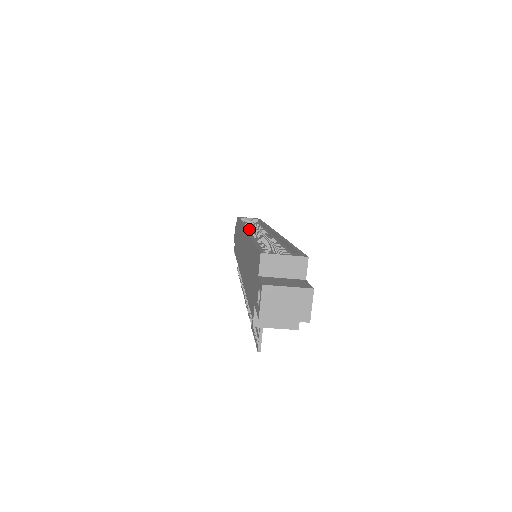
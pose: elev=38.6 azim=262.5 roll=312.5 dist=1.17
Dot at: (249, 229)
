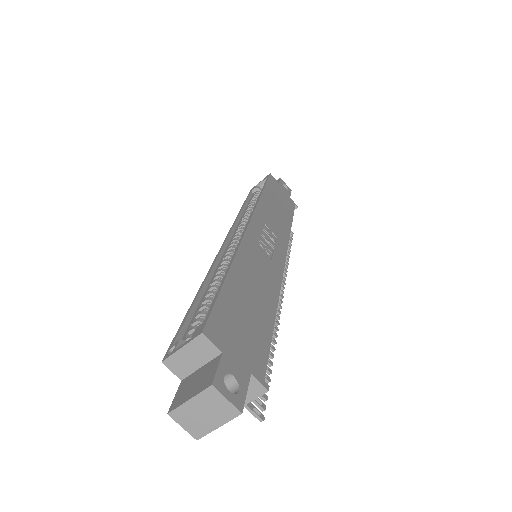
Dot at: (238, 227)
